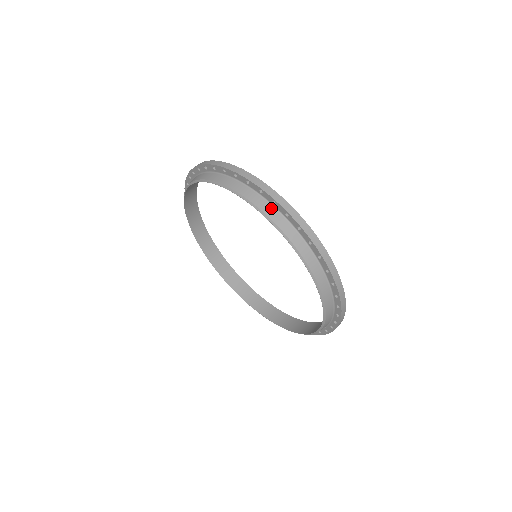
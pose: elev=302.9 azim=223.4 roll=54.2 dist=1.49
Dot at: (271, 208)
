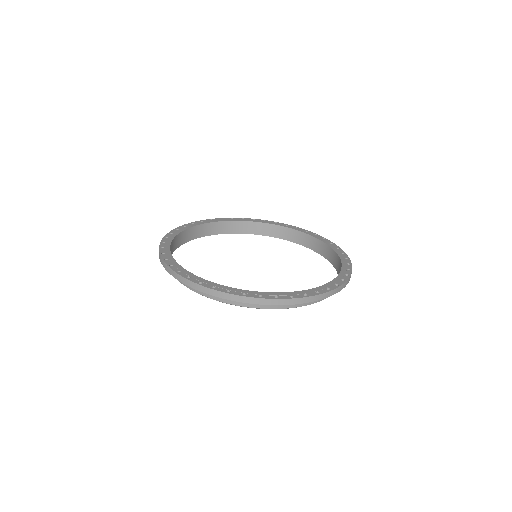
Dot at: occluded
